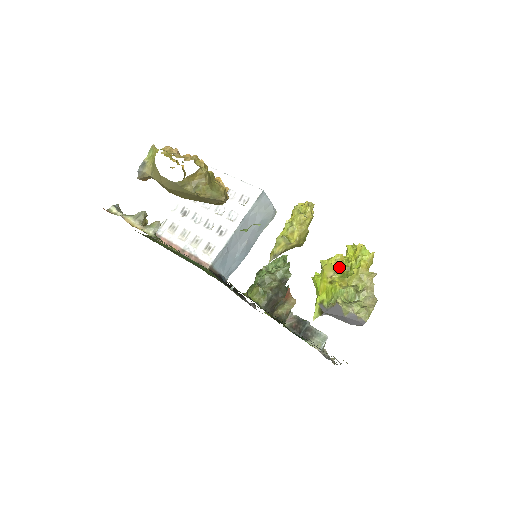
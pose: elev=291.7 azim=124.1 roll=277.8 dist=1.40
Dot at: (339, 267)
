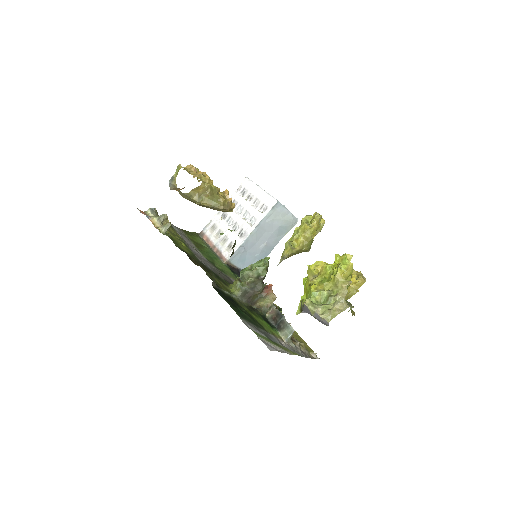
Dot at: (316, 272)
